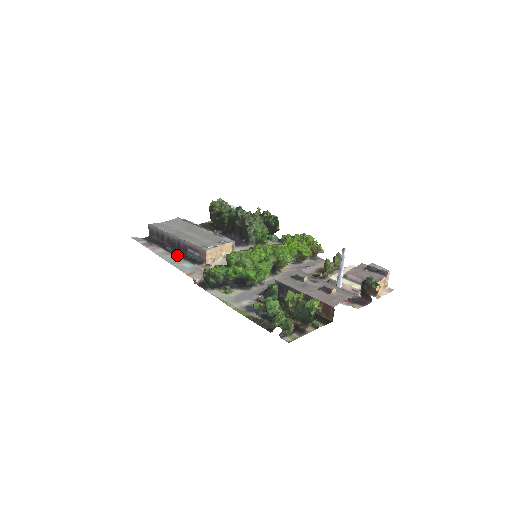
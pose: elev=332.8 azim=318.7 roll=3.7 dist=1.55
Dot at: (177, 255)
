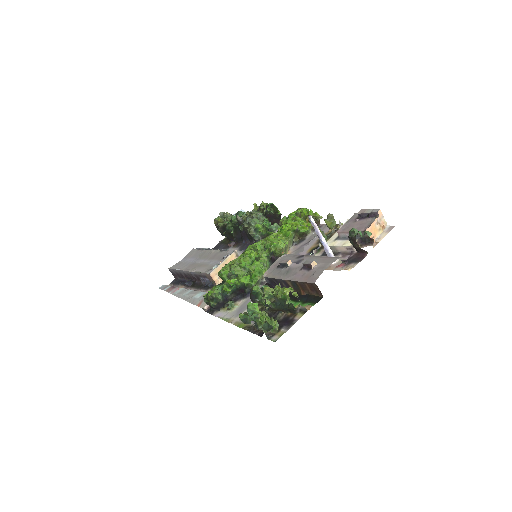
Dot at: (195, 287)
